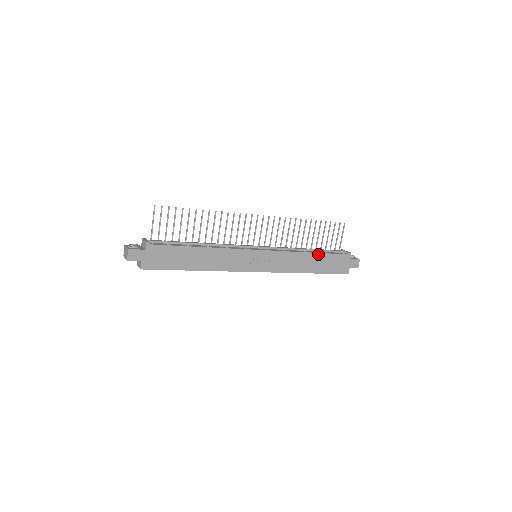
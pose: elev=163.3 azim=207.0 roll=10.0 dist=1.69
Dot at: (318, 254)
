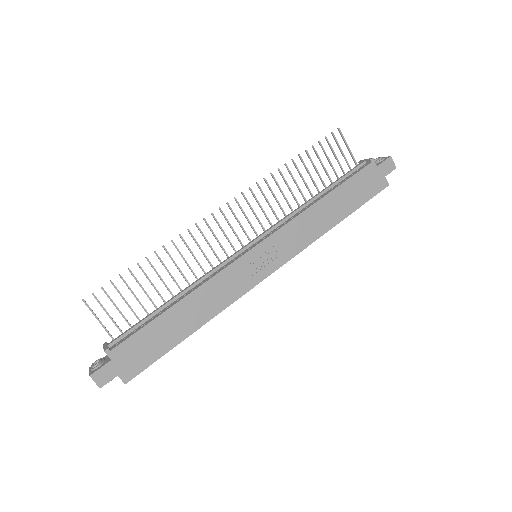
Dot at: (331, 193)
